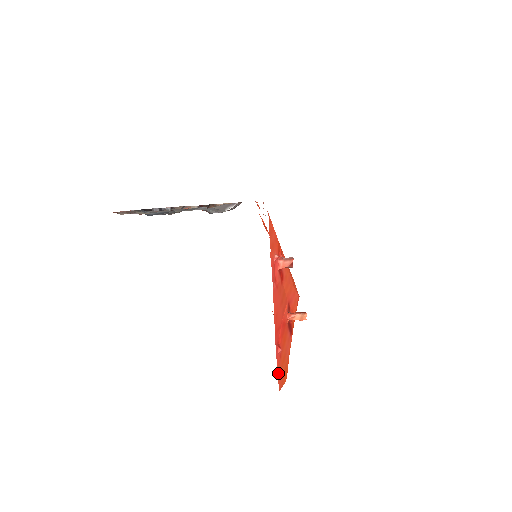
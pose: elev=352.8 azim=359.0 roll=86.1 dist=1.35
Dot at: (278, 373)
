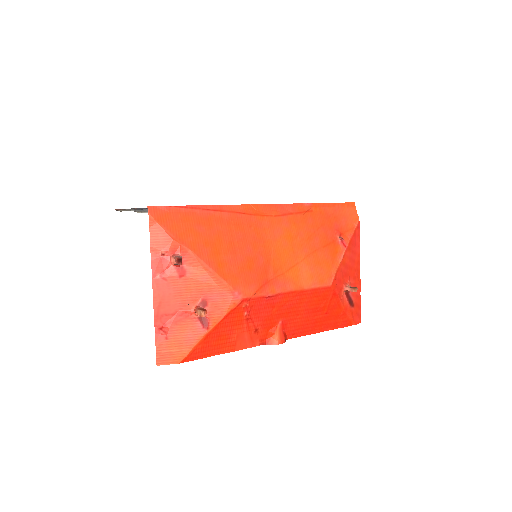
Dot at: (157, 350)
